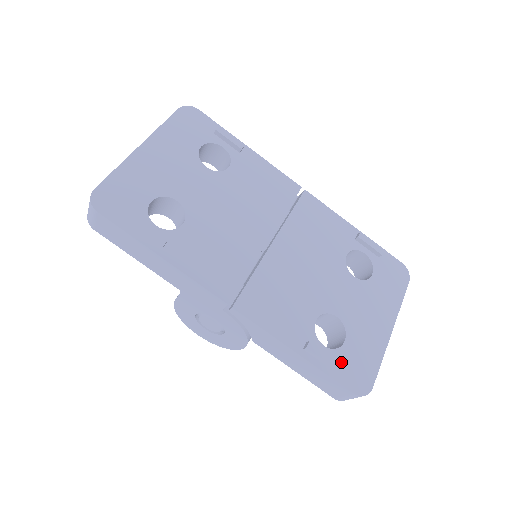
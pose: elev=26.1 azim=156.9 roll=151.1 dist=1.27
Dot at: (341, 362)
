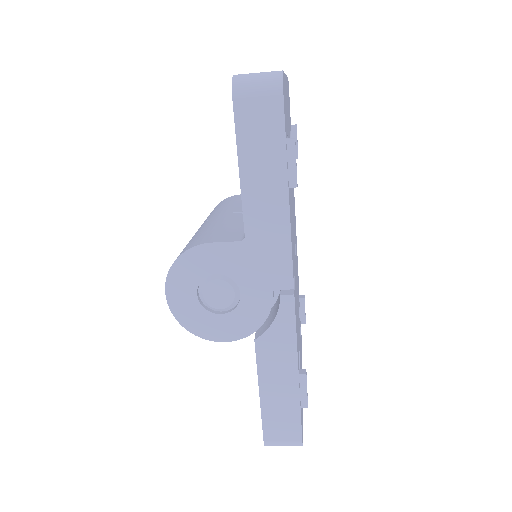
Dot at: occluded
